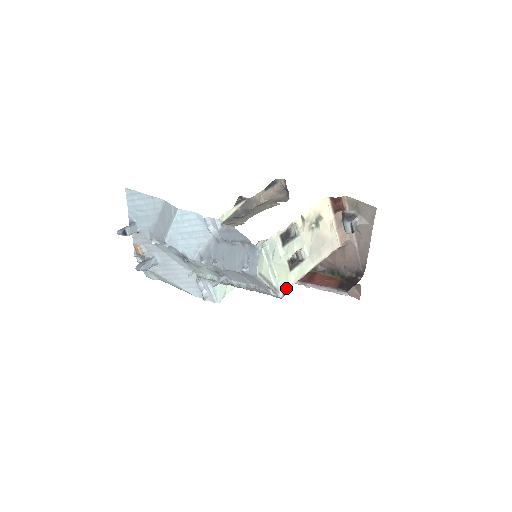
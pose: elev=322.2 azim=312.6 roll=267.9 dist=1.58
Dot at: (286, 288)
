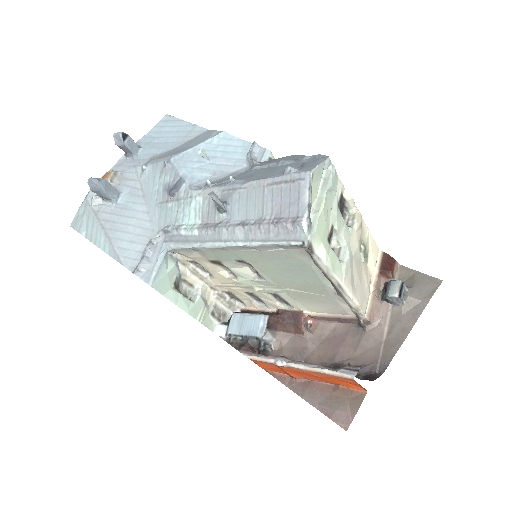
Dot at: (315, 246)
